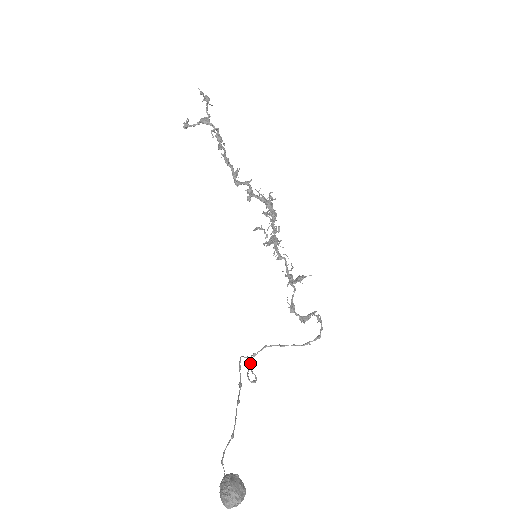
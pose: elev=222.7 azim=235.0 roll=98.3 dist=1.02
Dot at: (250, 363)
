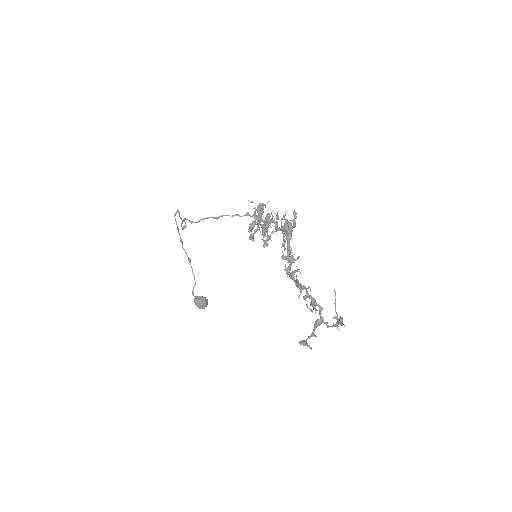
Dot at: occluded
